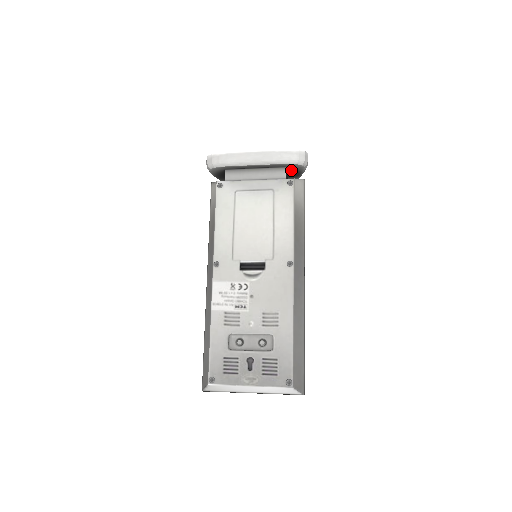
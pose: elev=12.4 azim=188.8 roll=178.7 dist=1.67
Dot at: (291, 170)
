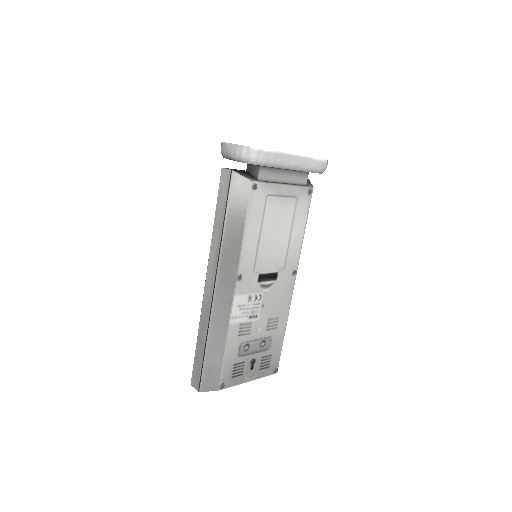
Dot at: occluded
